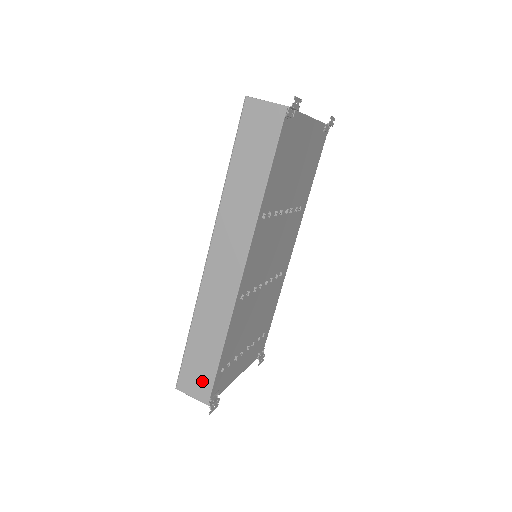
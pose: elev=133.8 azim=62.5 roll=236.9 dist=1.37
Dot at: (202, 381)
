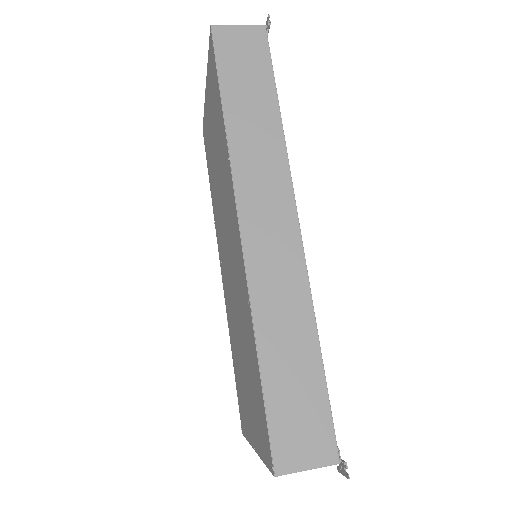
Dot at: (313, 427)
